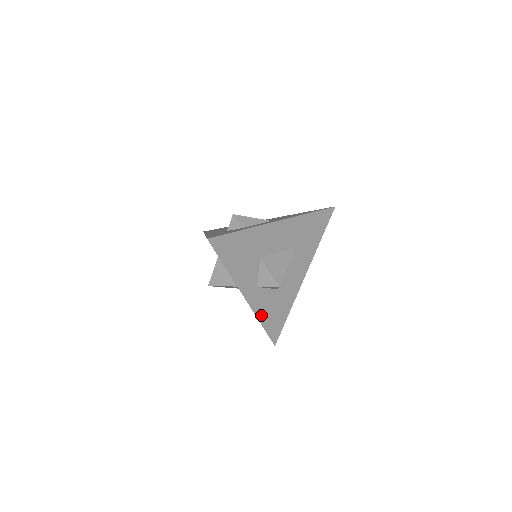
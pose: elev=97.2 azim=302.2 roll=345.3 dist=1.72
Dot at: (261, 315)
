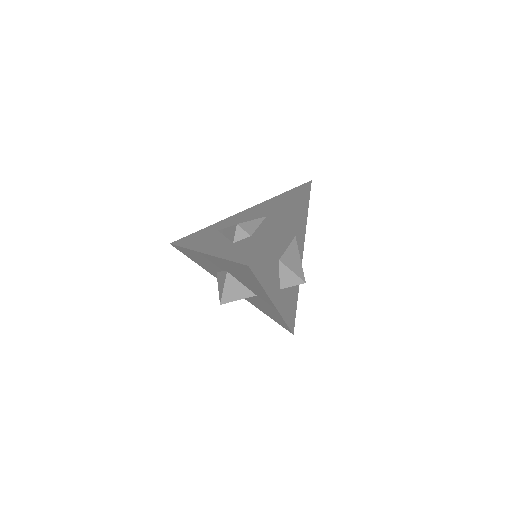
Dot at: (284, 313)
